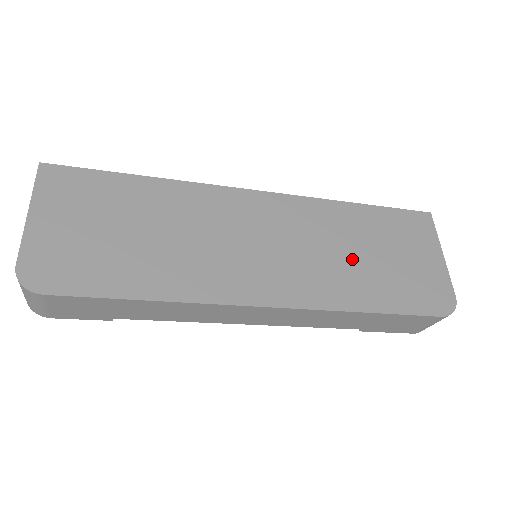
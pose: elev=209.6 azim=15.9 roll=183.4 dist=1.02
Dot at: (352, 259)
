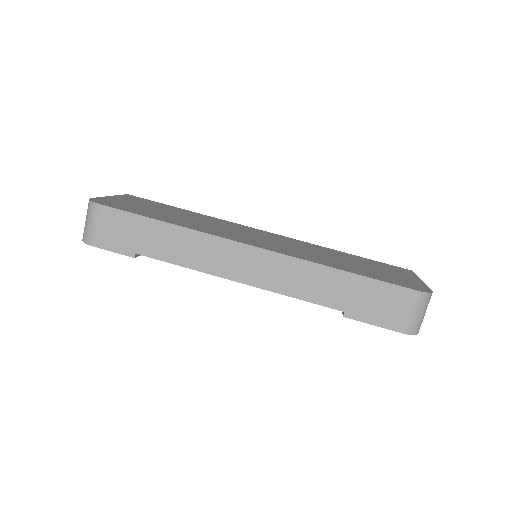
Dot at: (333, 258)
